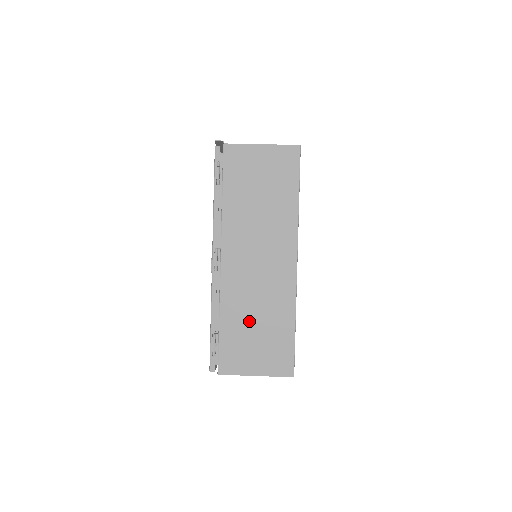
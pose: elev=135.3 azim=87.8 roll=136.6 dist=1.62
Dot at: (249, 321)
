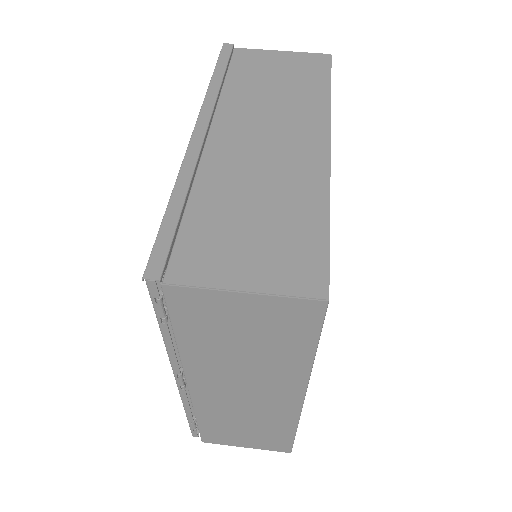
Dot at: (235, 424)
